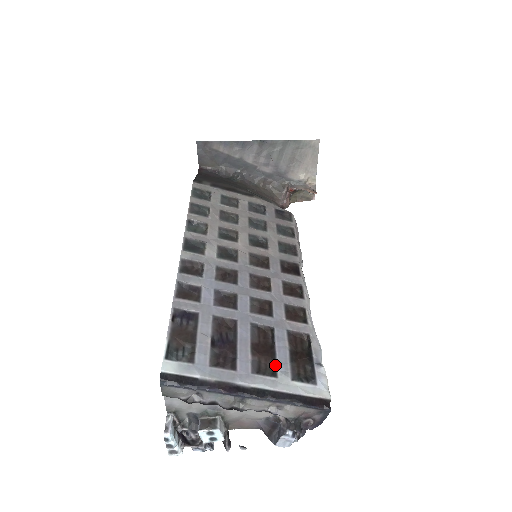
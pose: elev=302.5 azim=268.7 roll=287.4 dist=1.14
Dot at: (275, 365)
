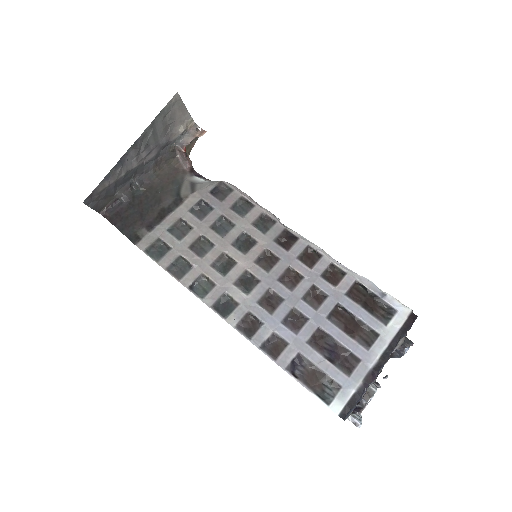
Dot at: (369, 328)
